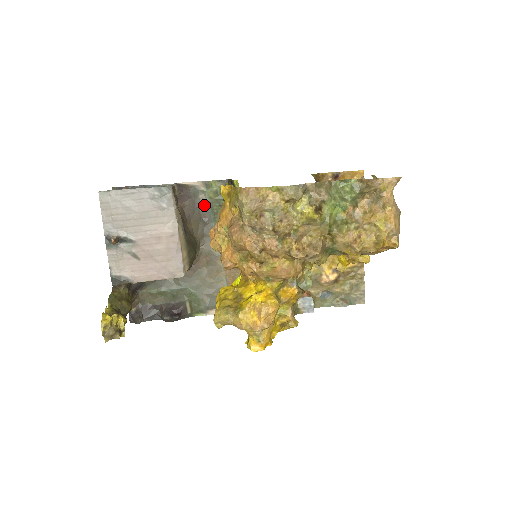
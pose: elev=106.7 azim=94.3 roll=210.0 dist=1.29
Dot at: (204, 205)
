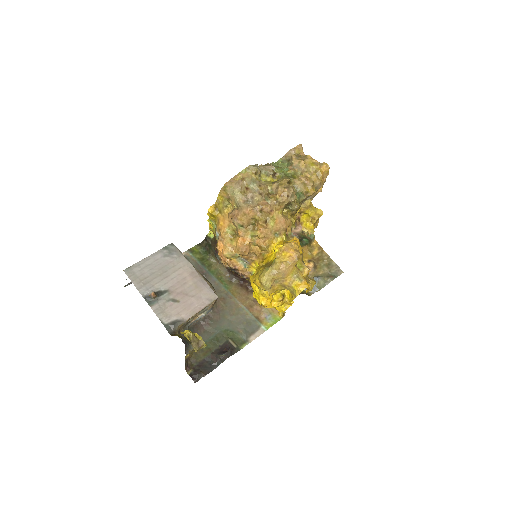
Dot at: (197, 265)
